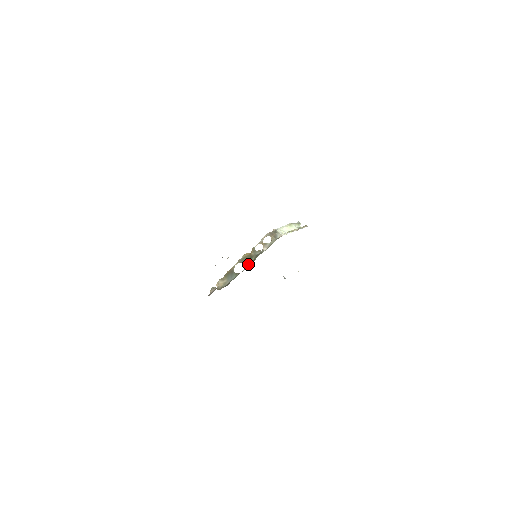
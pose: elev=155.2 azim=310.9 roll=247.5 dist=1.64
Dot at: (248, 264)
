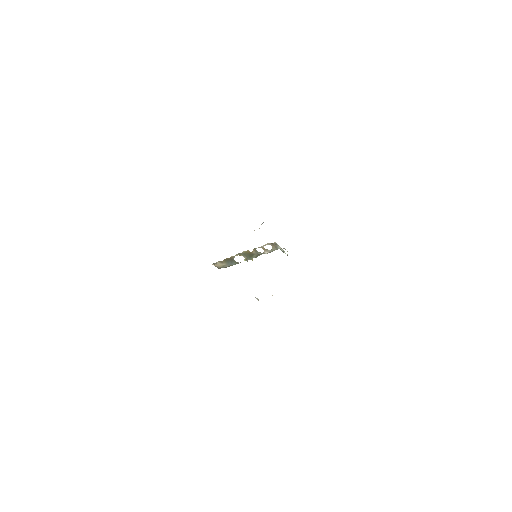
Dot at: (249, 258)
